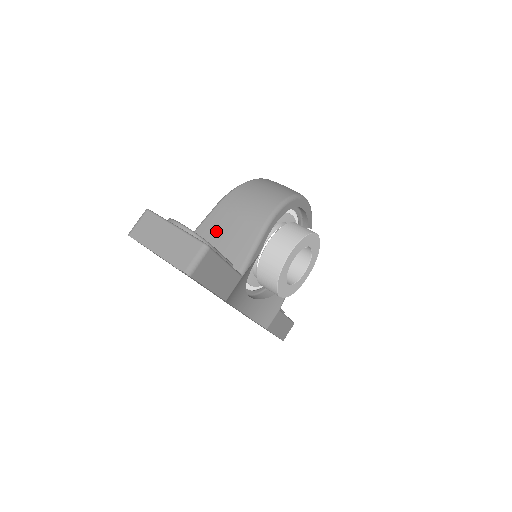
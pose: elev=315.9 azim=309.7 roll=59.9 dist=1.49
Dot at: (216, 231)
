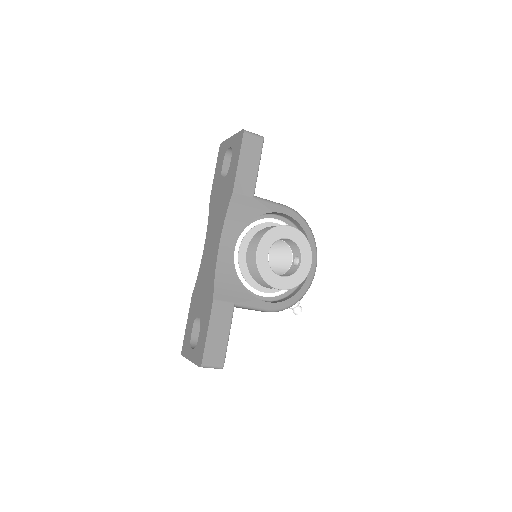
Dot at: occluded
